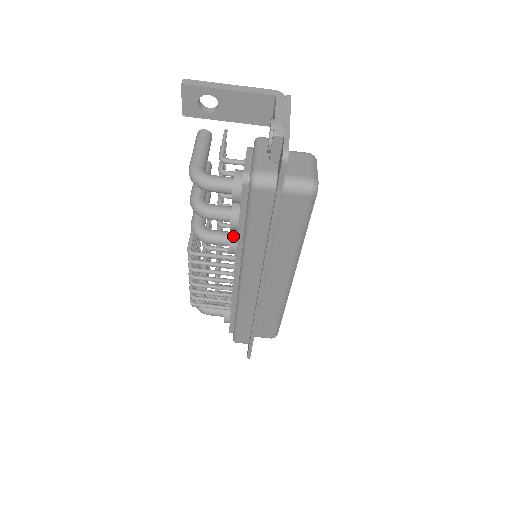
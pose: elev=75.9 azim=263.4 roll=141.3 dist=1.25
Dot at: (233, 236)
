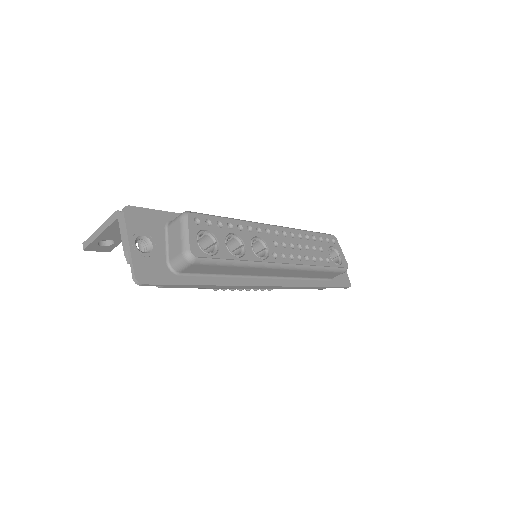
Dot at: occluded
